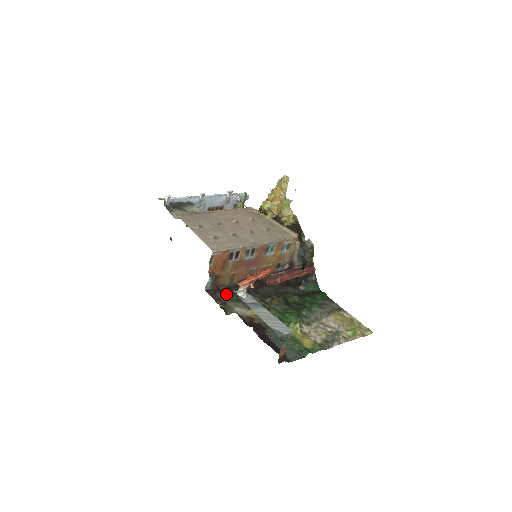
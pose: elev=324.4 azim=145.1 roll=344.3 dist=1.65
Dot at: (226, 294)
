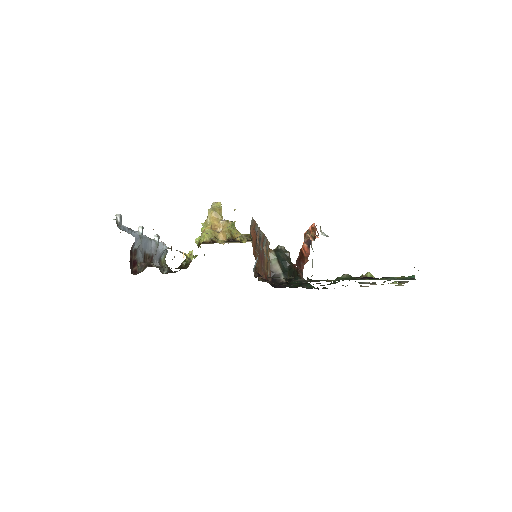
Dot at: occluded
